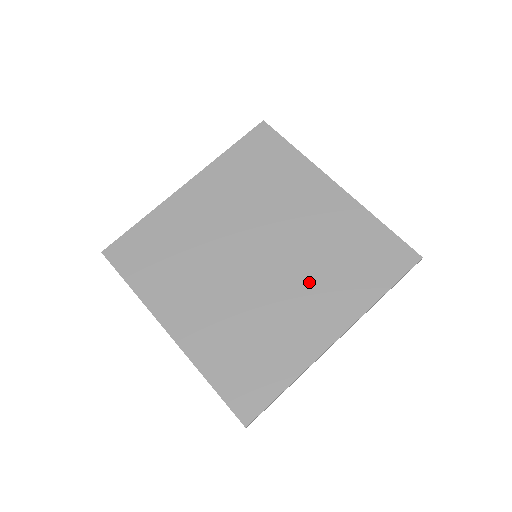
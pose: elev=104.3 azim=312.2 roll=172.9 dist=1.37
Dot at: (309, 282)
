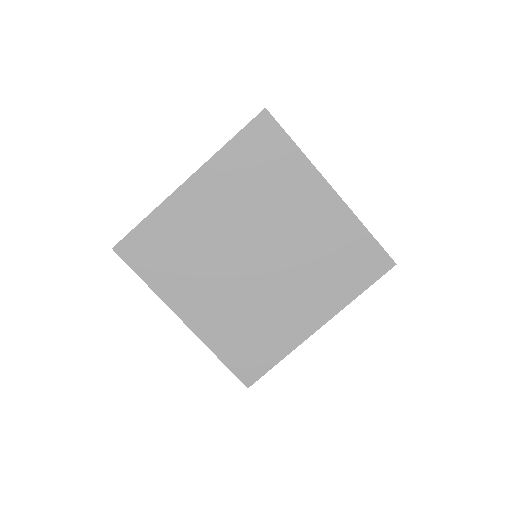
Dot at: (301, 282)
